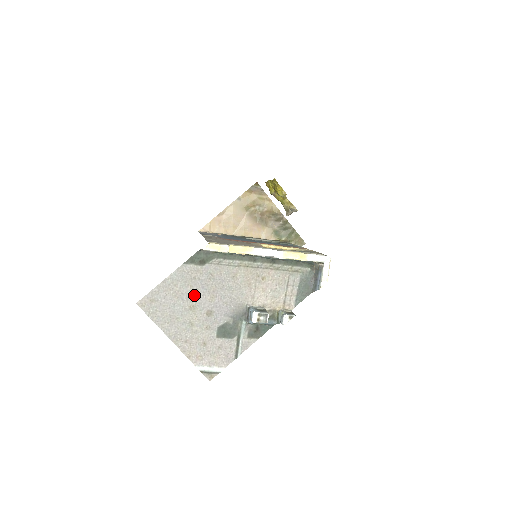
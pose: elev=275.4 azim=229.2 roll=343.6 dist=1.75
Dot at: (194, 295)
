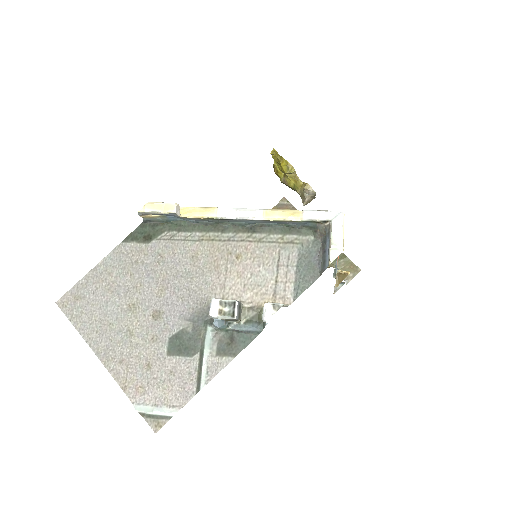
Dot at: (135, 287)
